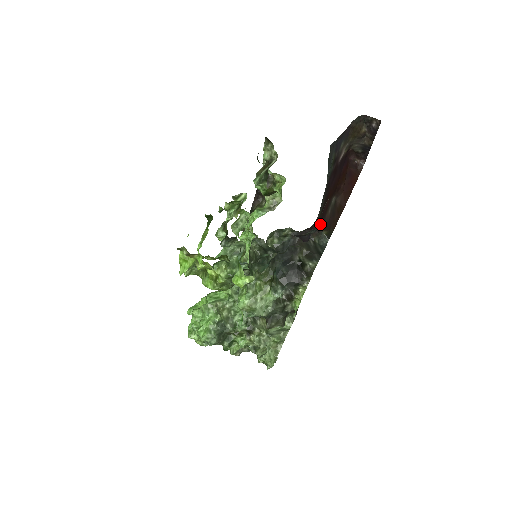
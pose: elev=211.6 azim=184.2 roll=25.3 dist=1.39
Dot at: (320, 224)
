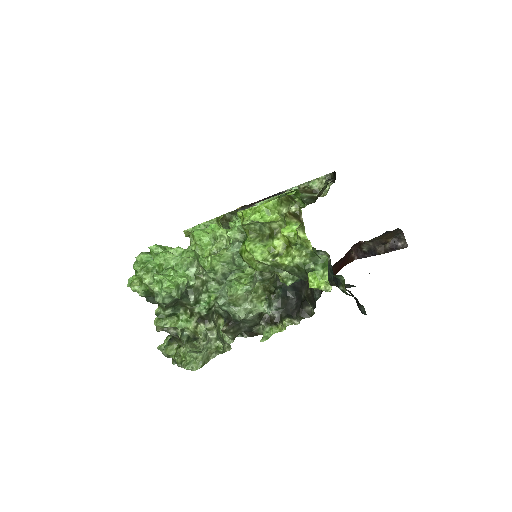
Dot at: occluded
